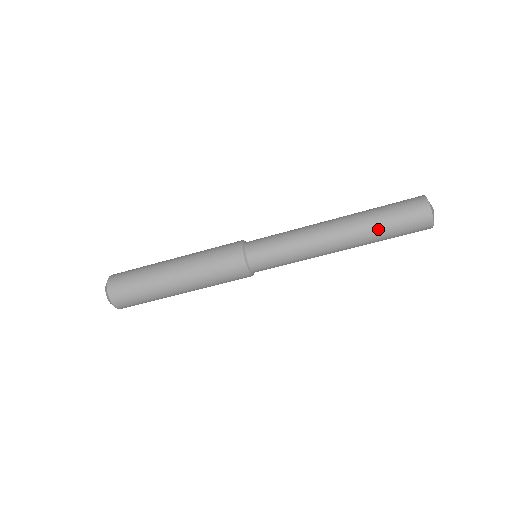
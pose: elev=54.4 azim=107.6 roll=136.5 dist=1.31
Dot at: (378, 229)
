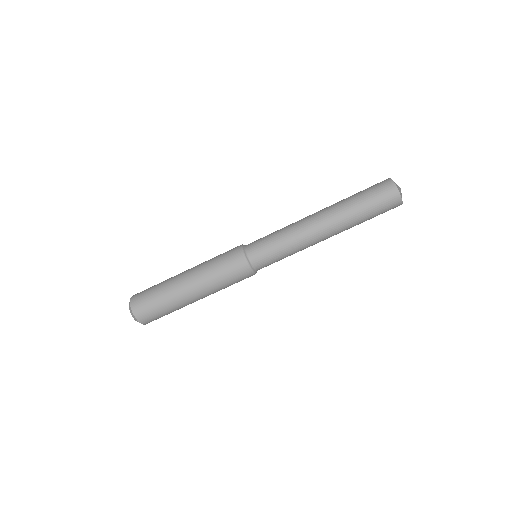
Dot at: (355, 211)
